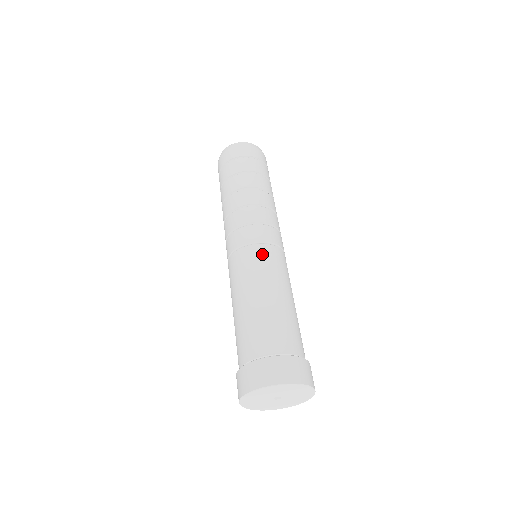
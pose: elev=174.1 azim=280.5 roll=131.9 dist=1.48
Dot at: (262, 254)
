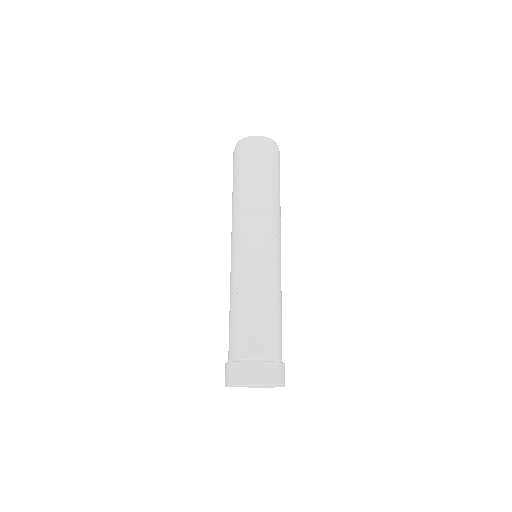
Dot at: (269, 265)
